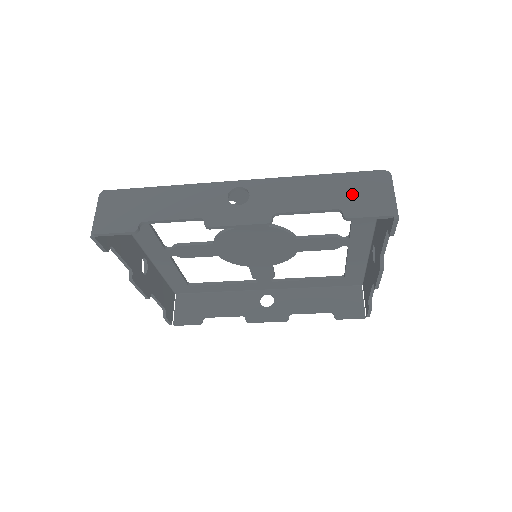
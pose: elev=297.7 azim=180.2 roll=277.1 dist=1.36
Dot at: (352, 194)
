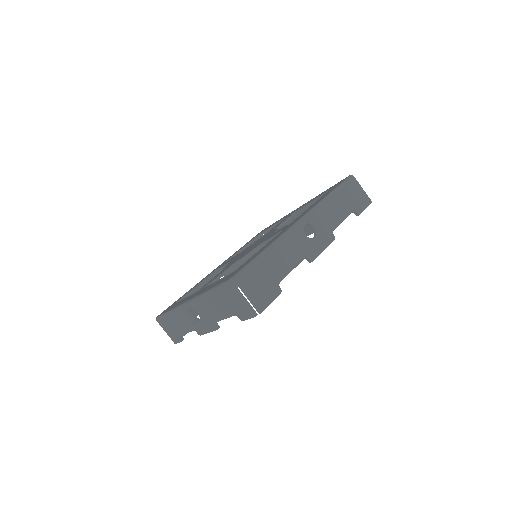
Dot at: (352, 199)
